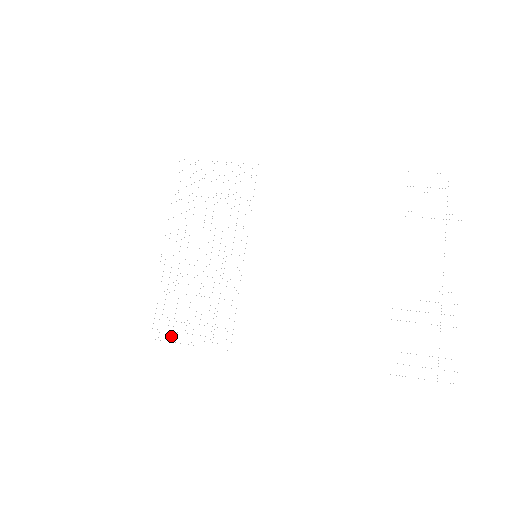
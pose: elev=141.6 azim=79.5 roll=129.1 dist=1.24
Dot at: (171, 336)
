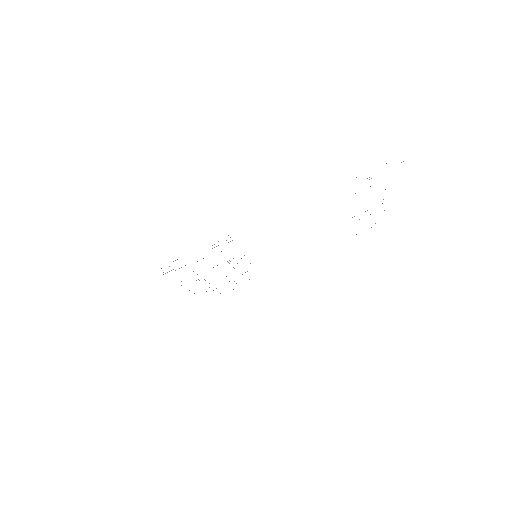
Dot at: occluded
